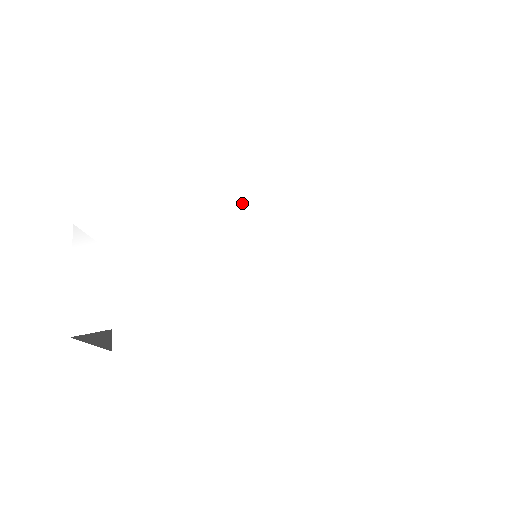
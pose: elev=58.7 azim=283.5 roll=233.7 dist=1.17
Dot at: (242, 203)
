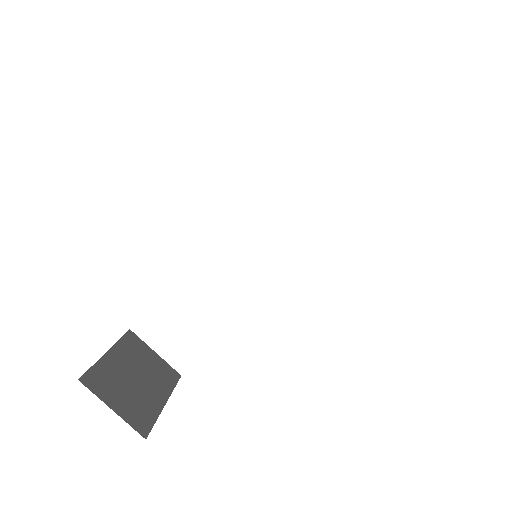
Dot at: occluded
